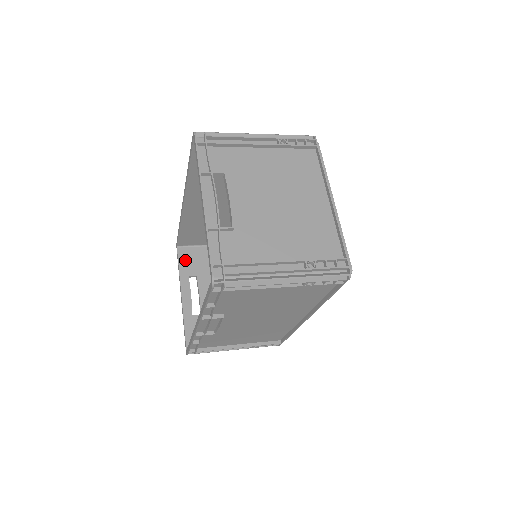
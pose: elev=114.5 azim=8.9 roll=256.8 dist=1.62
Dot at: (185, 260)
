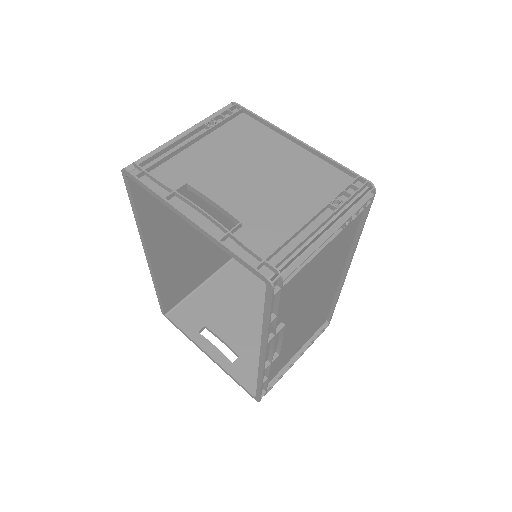
Dot at: (183, 321)
